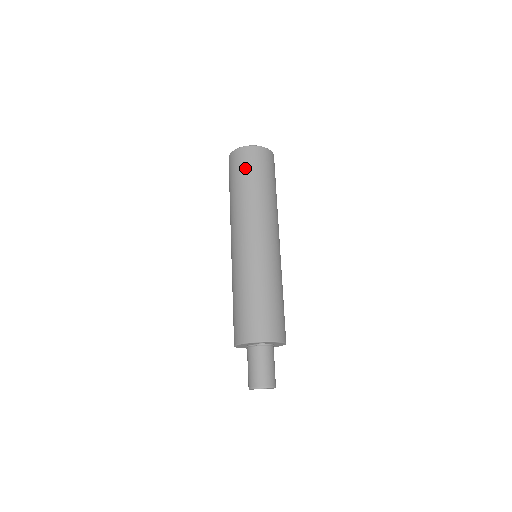
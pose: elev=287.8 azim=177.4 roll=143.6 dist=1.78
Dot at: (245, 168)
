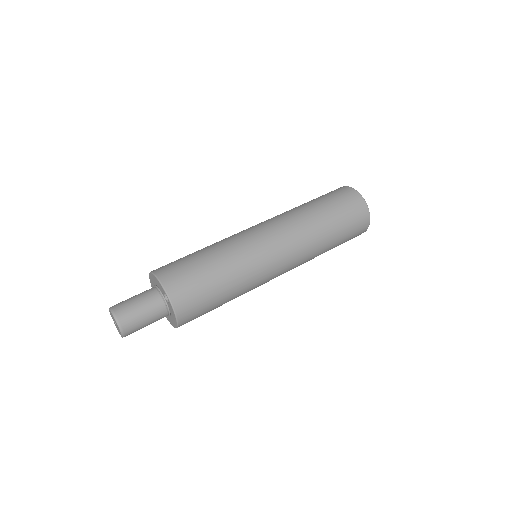
Dot at: (340, 203)
